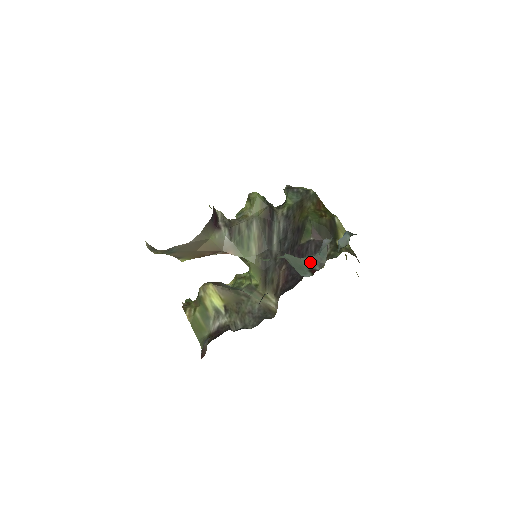
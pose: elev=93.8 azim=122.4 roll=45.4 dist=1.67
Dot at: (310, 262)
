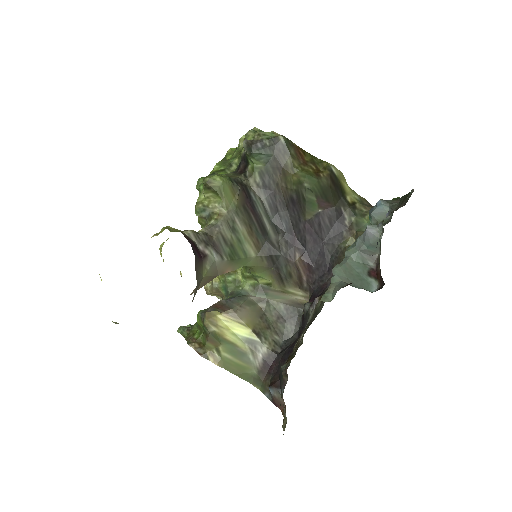
Dot at: (359, 260)
